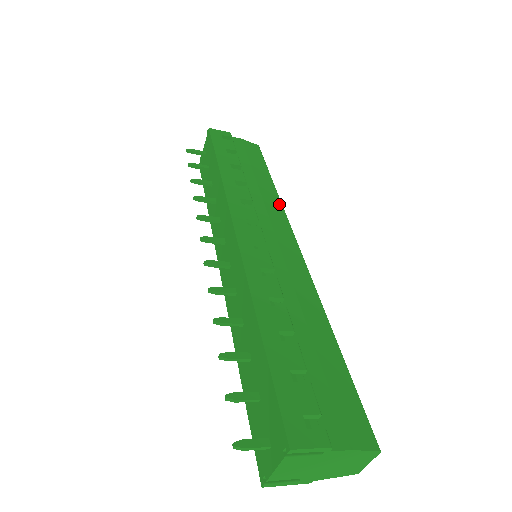
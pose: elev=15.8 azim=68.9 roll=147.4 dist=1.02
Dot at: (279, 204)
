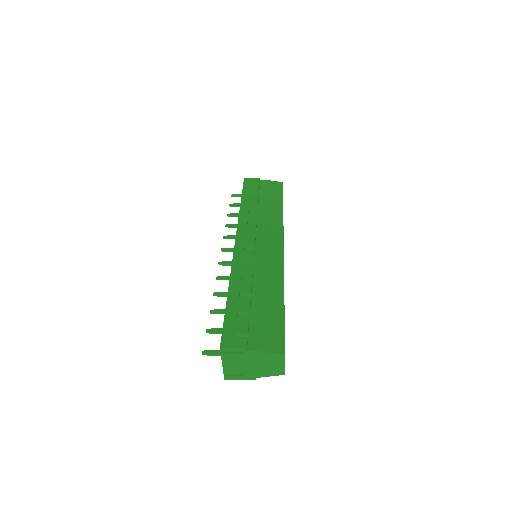
Dot at: (280, 220)
